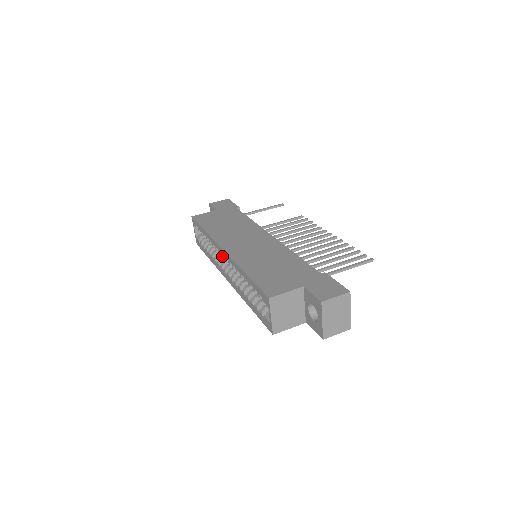
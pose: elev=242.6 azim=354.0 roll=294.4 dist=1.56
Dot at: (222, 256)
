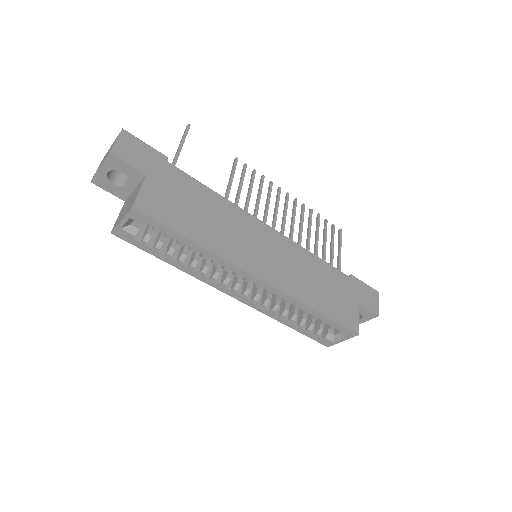
Dot at: (248, 282)
